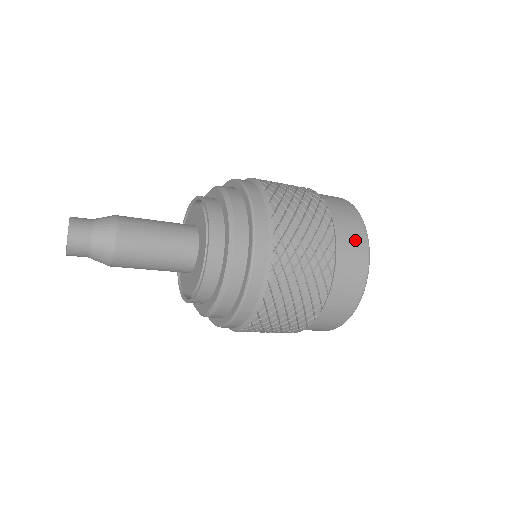
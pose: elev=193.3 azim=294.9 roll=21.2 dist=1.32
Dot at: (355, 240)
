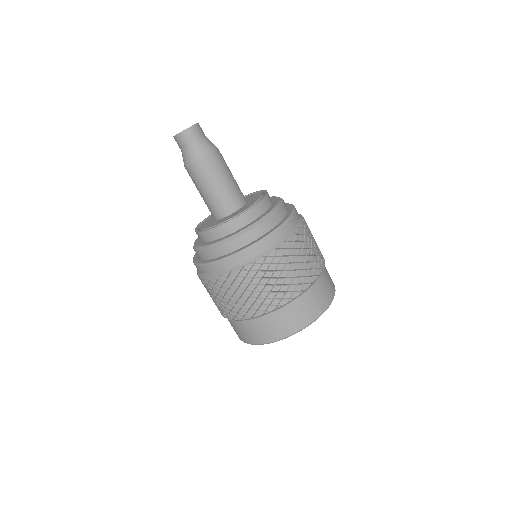
Dot at: occluded
